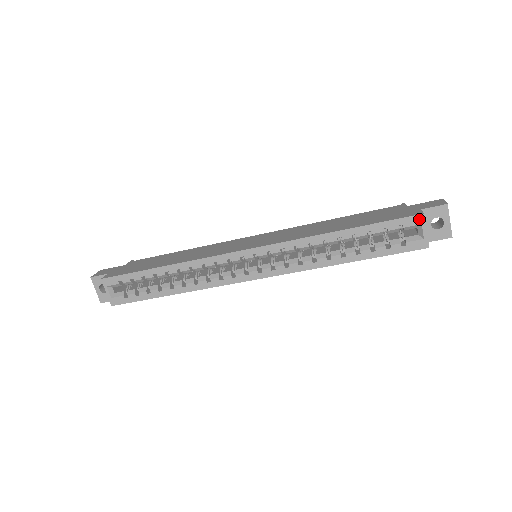
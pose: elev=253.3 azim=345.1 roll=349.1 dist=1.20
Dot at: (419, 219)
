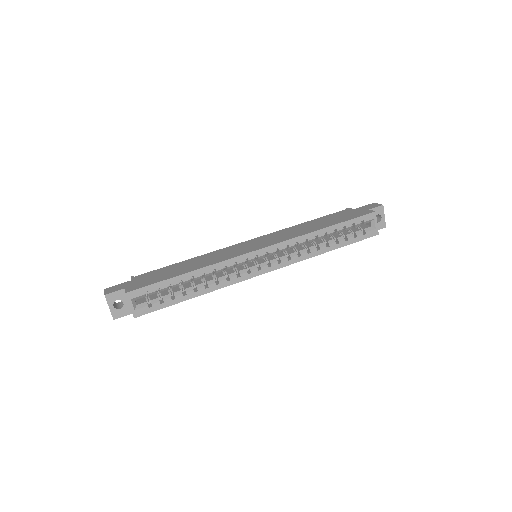
Dot at: (373, 215)
